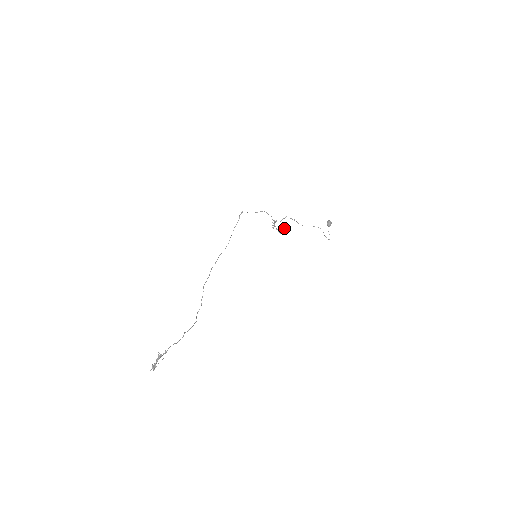
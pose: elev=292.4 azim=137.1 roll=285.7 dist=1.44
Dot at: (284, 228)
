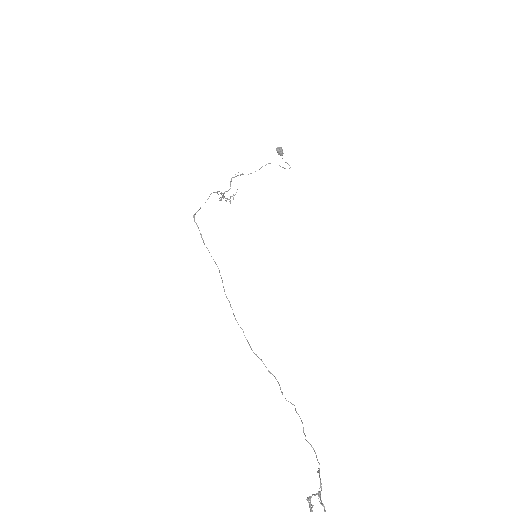
Dot at: (236, 192)
